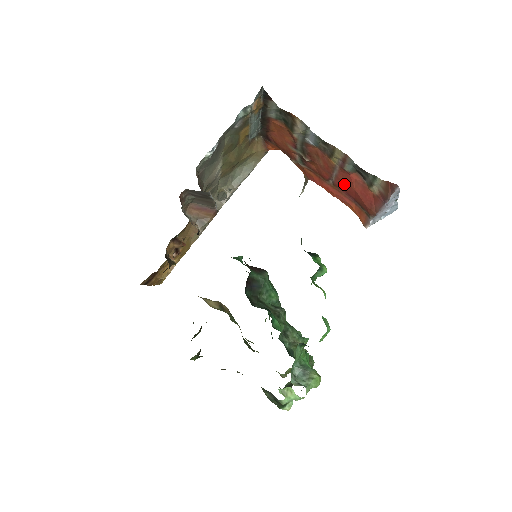
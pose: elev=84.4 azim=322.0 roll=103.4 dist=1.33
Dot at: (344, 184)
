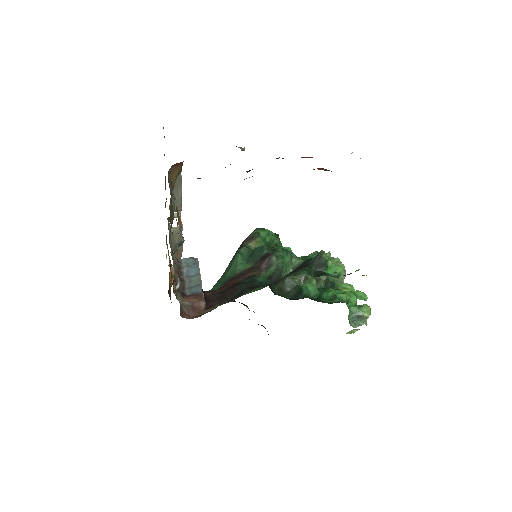
Dot at: occluded
